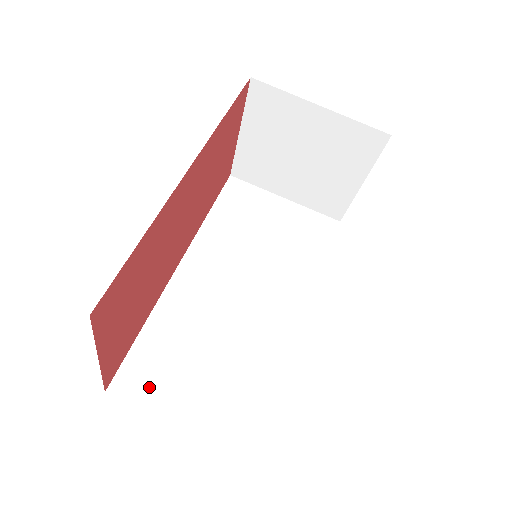
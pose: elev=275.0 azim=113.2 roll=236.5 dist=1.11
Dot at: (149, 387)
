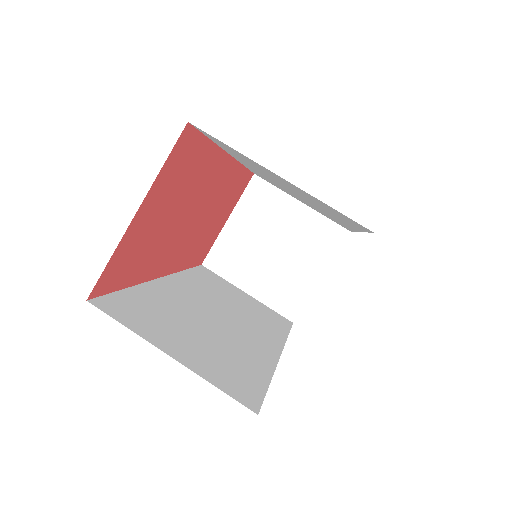
Dot at: (134, 319)
